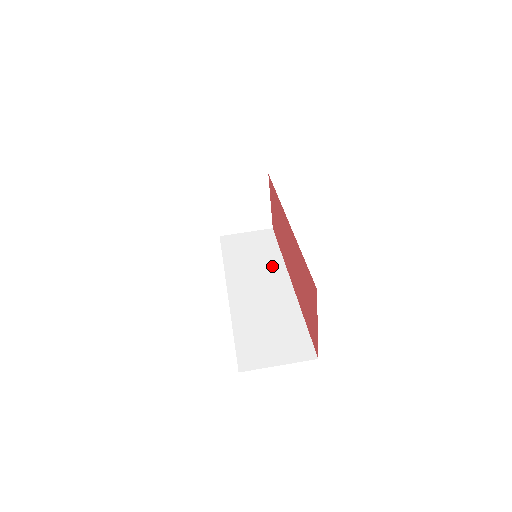
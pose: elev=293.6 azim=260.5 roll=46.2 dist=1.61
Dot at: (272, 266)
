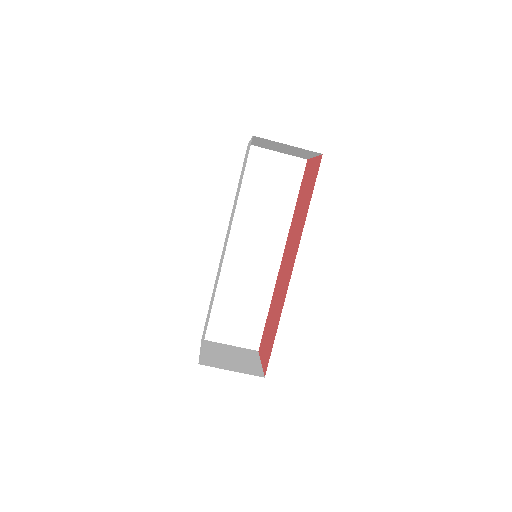
Dot at: (276, 229)
